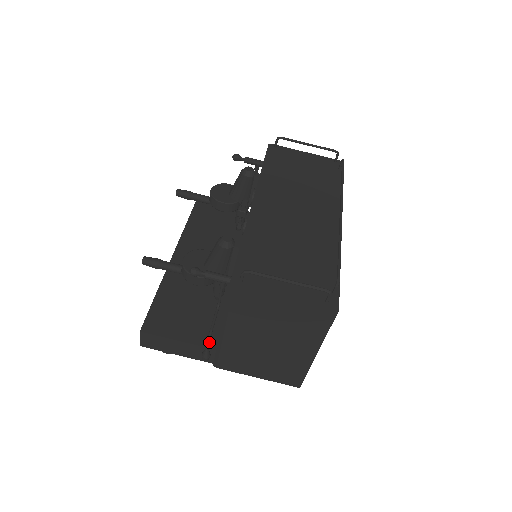
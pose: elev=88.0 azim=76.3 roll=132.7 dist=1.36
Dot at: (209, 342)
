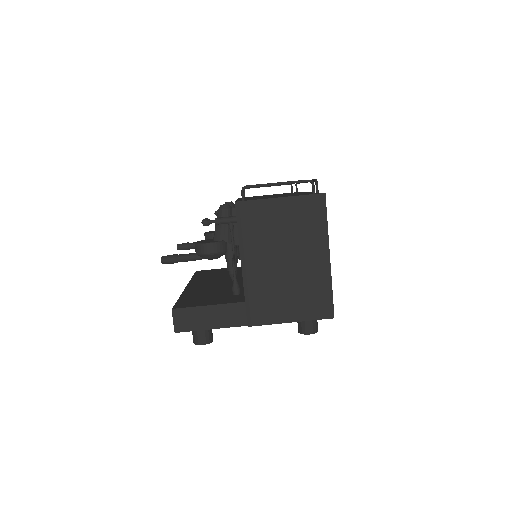
Dot at: (234, 267)
